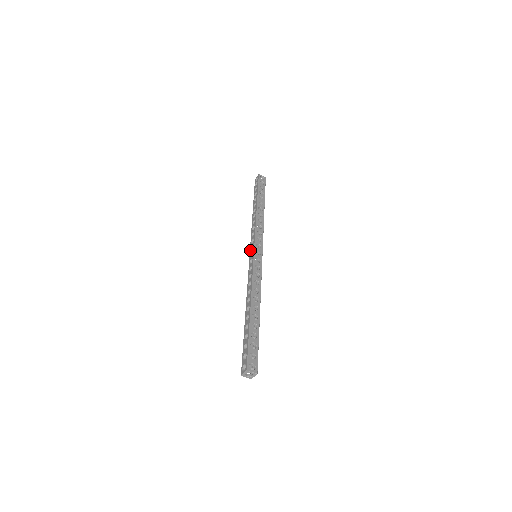
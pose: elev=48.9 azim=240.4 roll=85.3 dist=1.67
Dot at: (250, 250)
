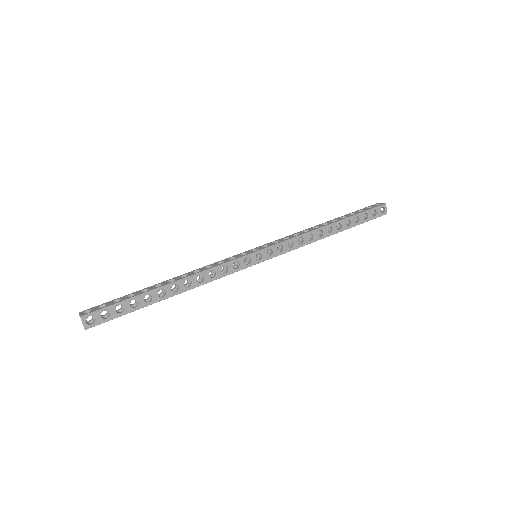
Dot at: (262, 245)
